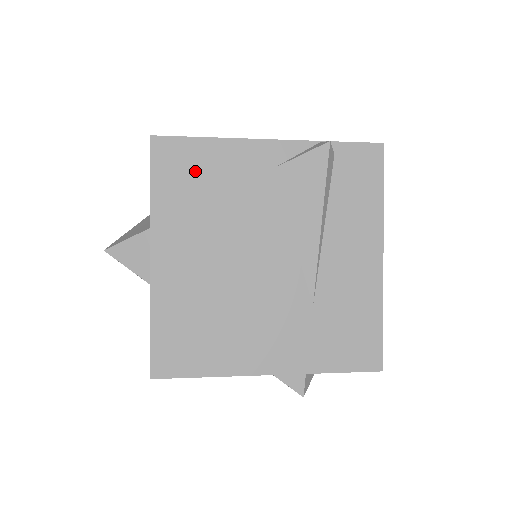
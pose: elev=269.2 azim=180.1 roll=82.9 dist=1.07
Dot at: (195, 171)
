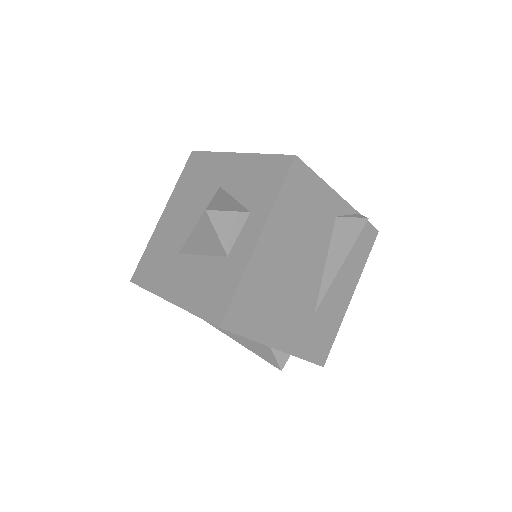
Dot at: (305, 194)
